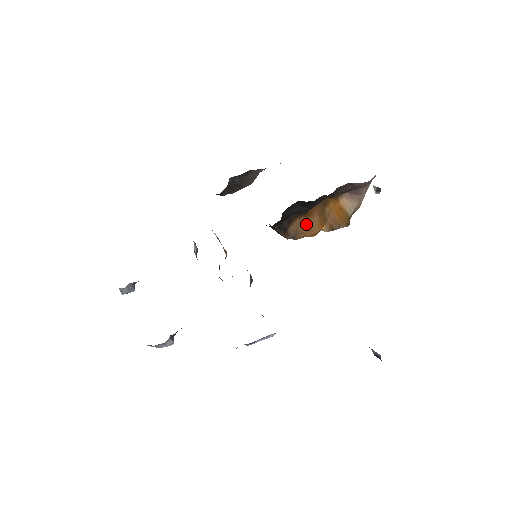
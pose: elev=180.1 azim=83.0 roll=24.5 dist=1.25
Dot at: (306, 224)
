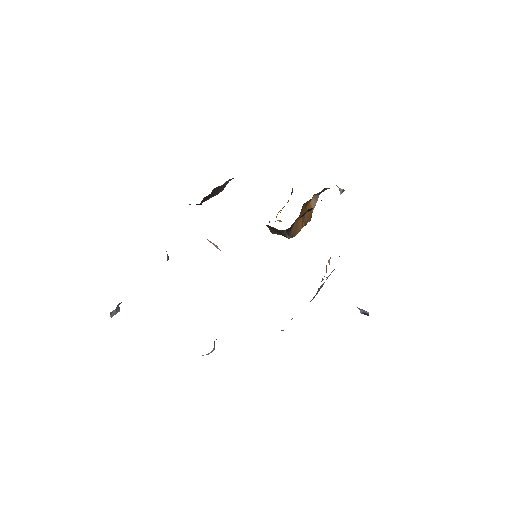
Dot at: (298, 224)
